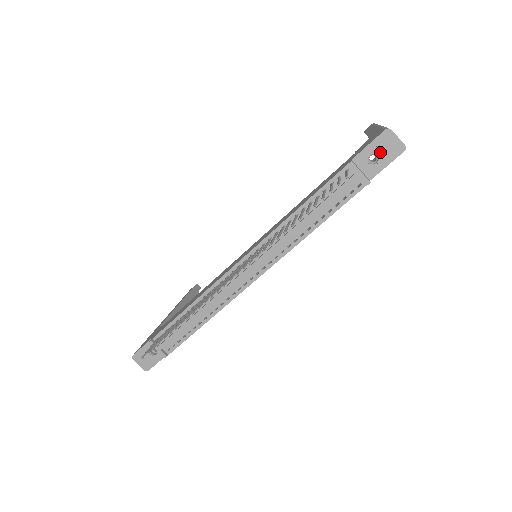
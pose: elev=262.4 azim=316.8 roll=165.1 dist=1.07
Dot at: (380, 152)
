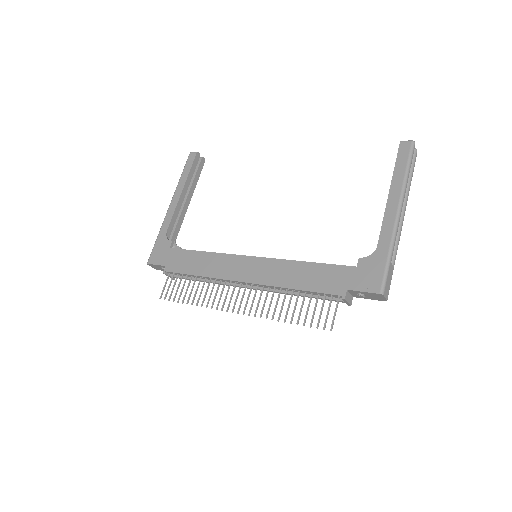
Dot at: (369, 296)
